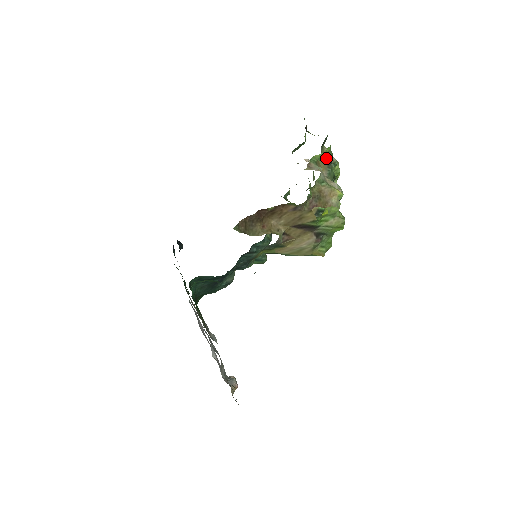
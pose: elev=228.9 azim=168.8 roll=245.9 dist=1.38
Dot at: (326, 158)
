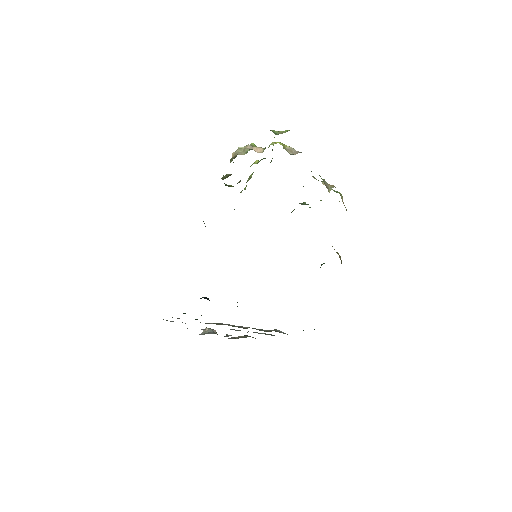
Dot at: occluded
